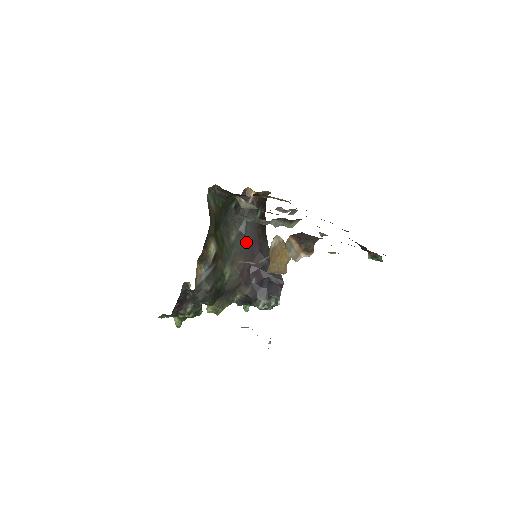
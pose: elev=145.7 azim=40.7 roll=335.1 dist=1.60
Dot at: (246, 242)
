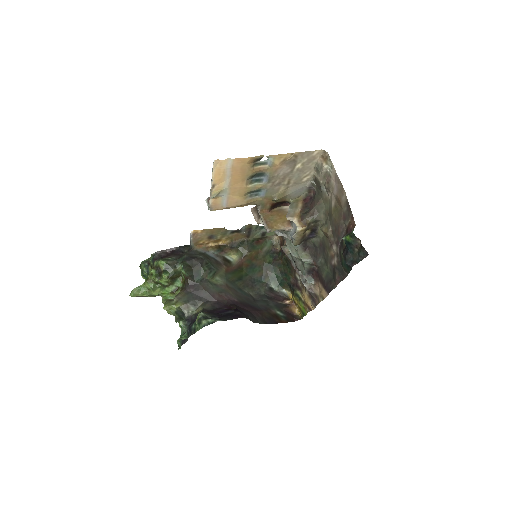
Dot at: (250, 302)
